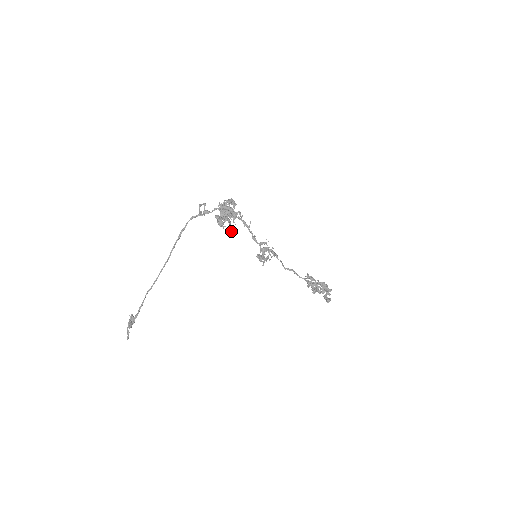
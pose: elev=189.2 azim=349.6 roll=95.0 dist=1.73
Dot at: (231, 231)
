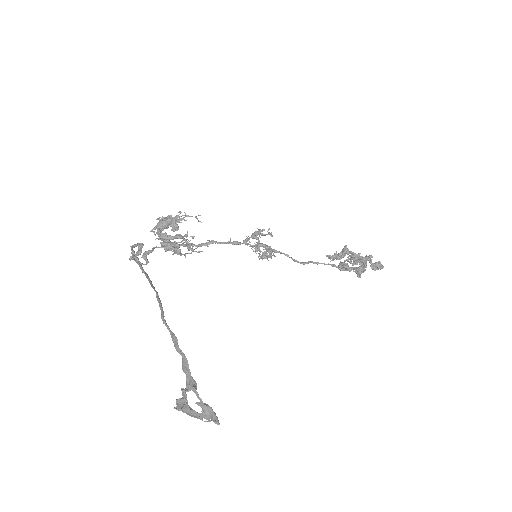
Dot at: (198, 252)
